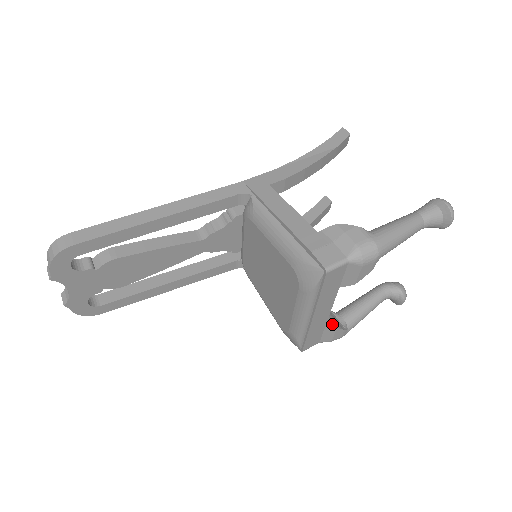
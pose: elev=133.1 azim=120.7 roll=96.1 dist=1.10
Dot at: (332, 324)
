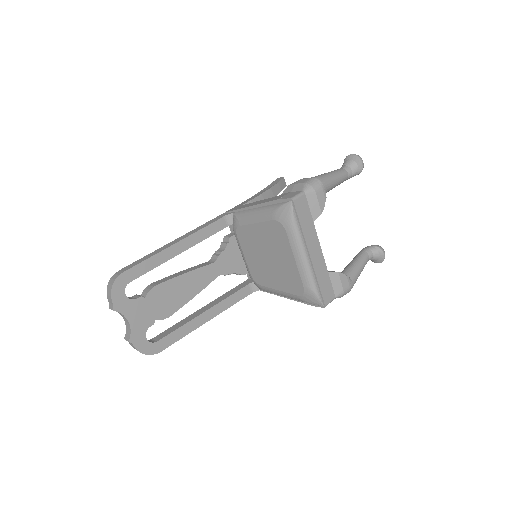
Dot at: (333, 271)
